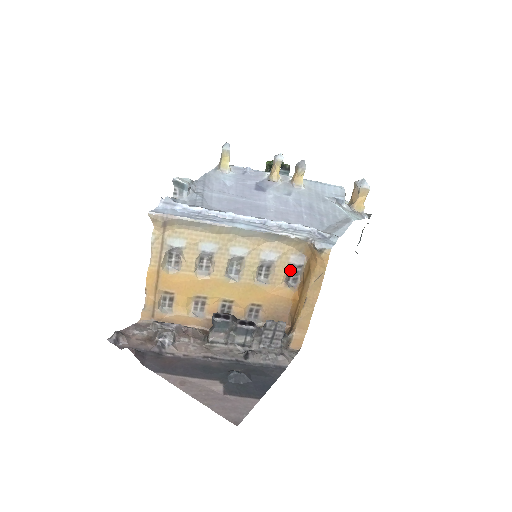
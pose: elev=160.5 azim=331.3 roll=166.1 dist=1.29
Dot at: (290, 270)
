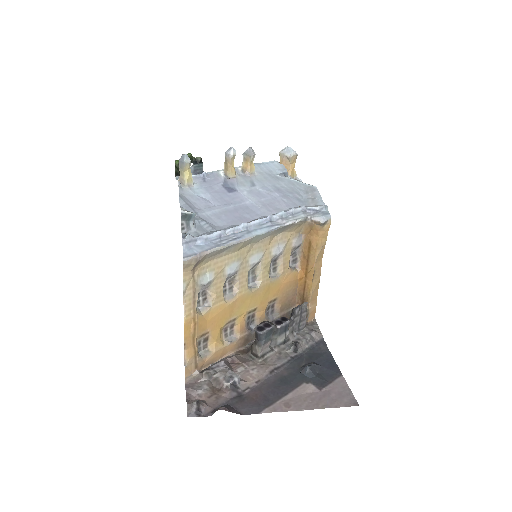
Dot at: occluded
